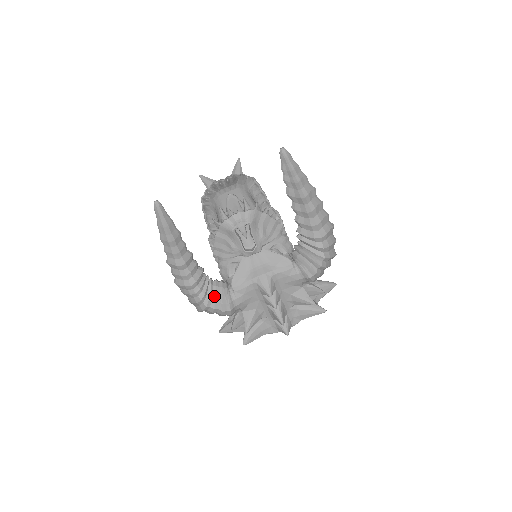
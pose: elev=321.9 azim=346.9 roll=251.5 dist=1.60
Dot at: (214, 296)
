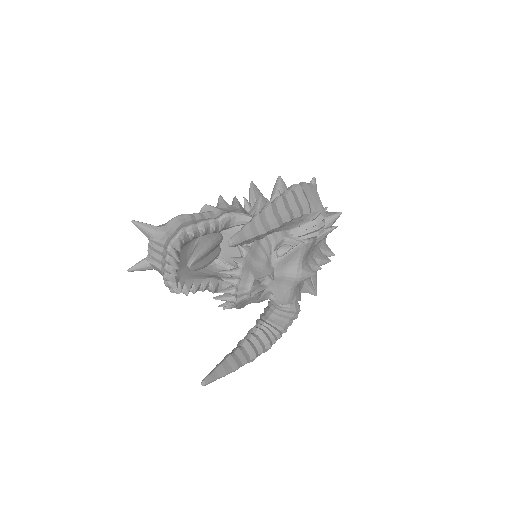
Dot at: (283, 323)
